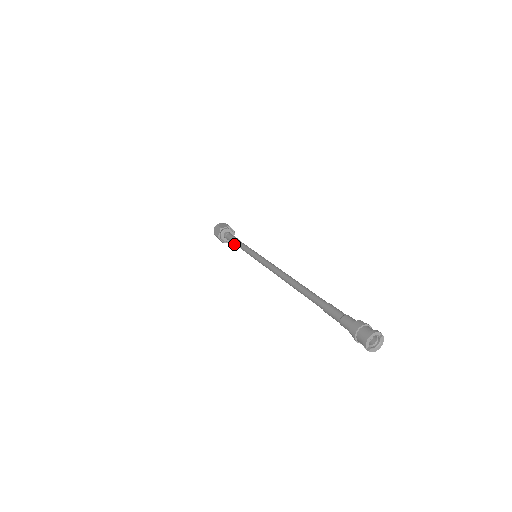
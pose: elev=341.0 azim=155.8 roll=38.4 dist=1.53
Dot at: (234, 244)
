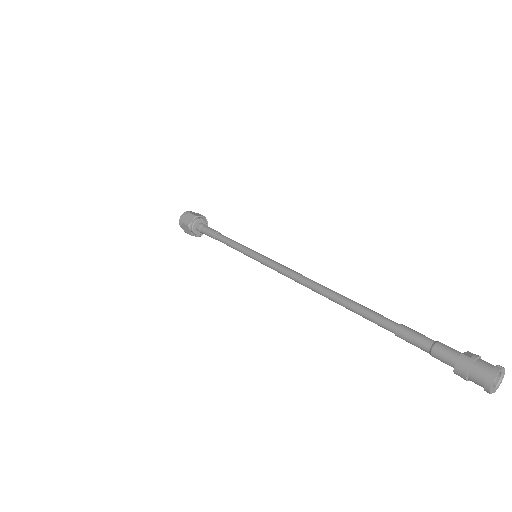
Dot at: occluded
